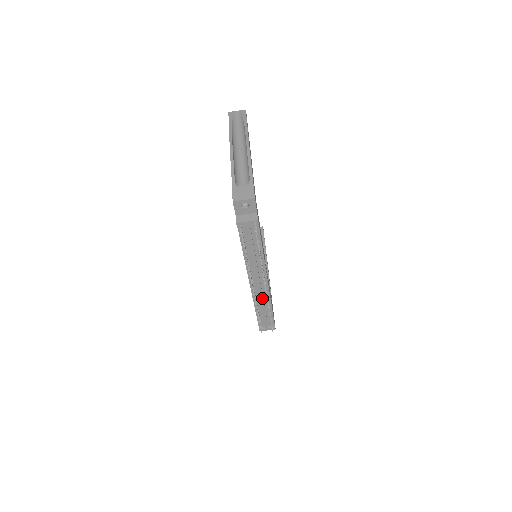
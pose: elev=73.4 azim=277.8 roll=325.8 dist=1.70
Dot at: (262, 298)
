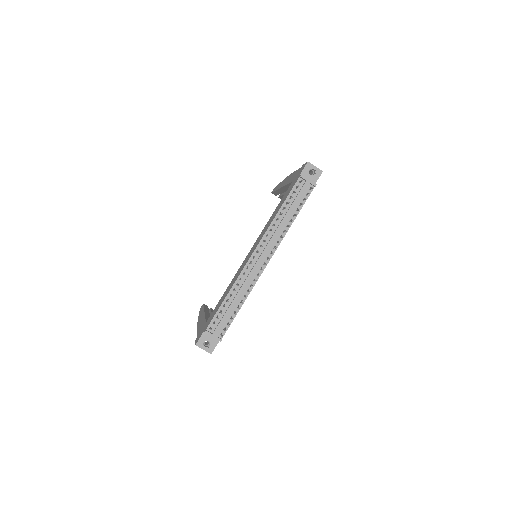
Dot at: (248, 280)
